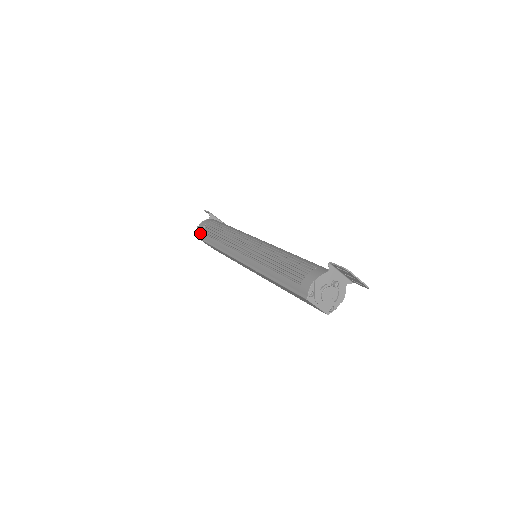
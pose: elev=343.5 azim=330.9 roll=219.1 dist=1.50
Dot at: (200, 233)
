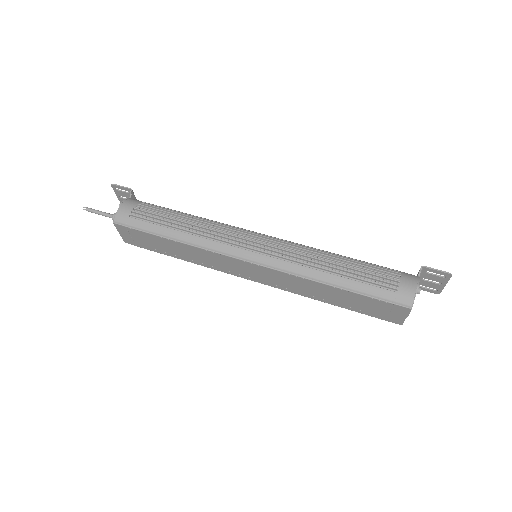
Dot at: (129, 218)
